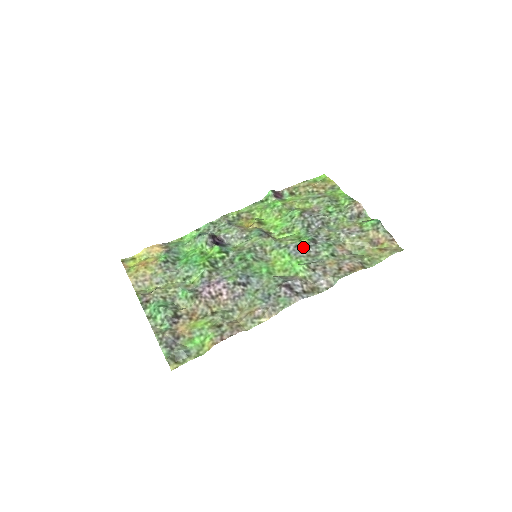
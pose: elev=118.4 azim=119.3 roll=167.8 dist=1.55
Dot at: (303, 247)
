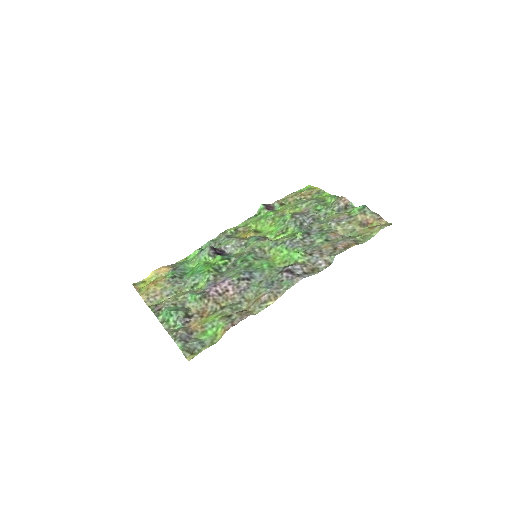
Dot at: (298, 240)
